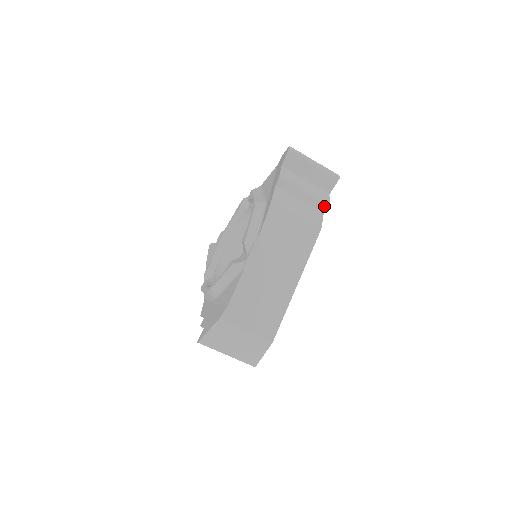
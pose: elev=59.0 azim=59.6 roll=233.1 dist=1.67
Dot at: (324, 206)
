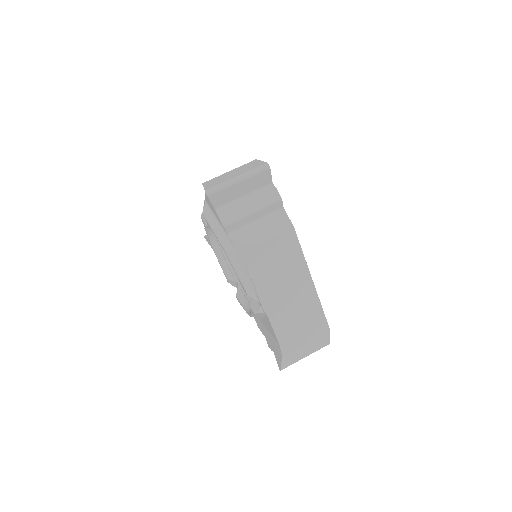
Dot at: occluded
